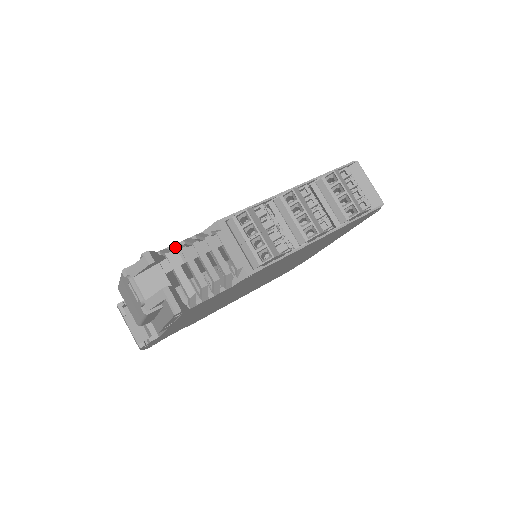
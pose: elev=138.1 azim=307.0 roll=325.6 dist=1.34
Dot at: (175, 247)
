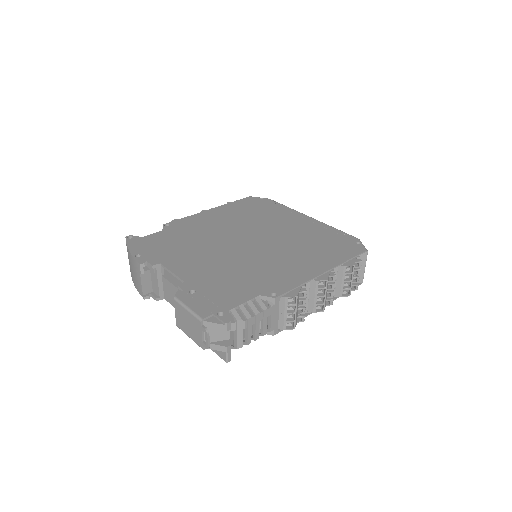
Dot at: (243, 312)
